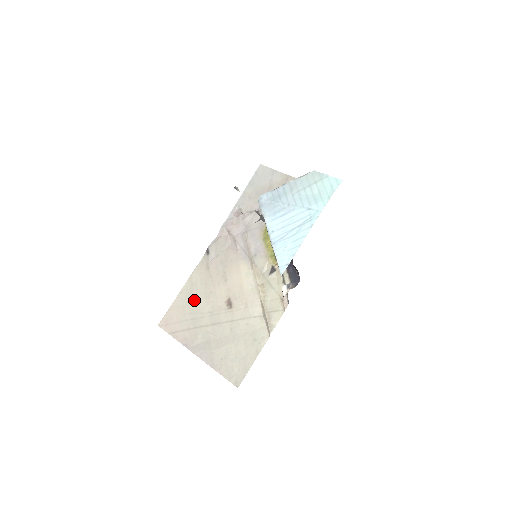
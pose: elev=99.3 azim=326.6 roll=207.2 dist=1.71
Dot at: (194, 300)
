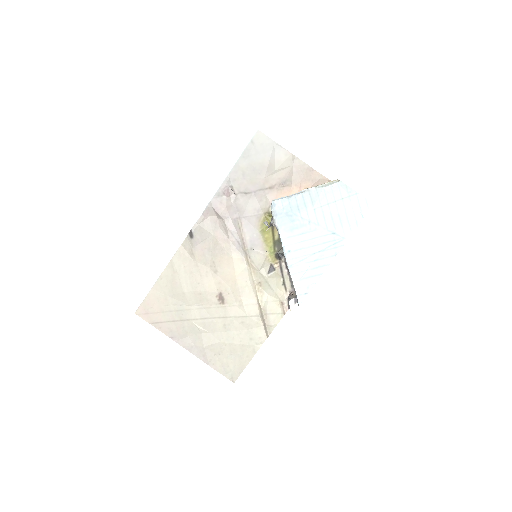
Dot at: (178, 290)
